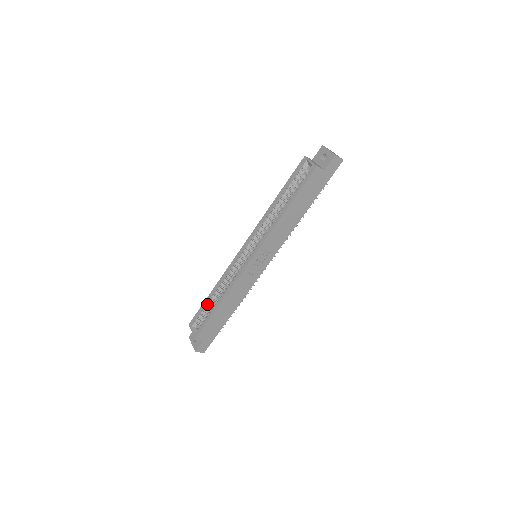
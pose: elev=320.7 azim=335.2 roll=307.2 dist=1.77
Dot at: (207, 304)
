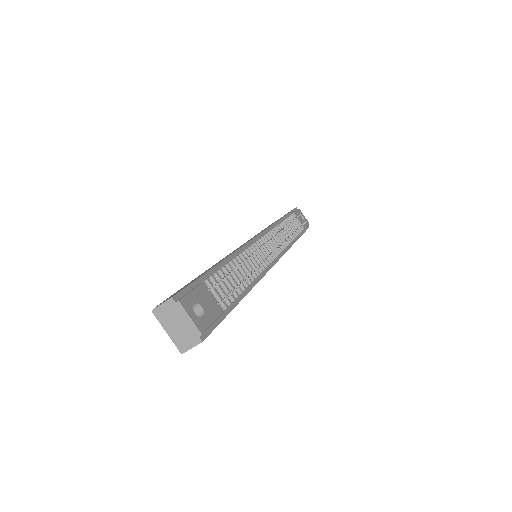
Dot at: occluded
